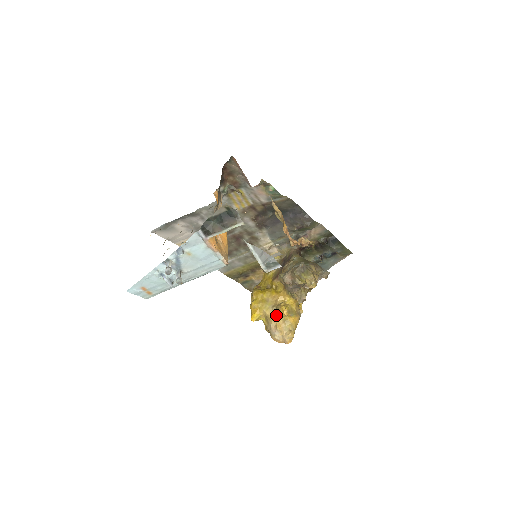
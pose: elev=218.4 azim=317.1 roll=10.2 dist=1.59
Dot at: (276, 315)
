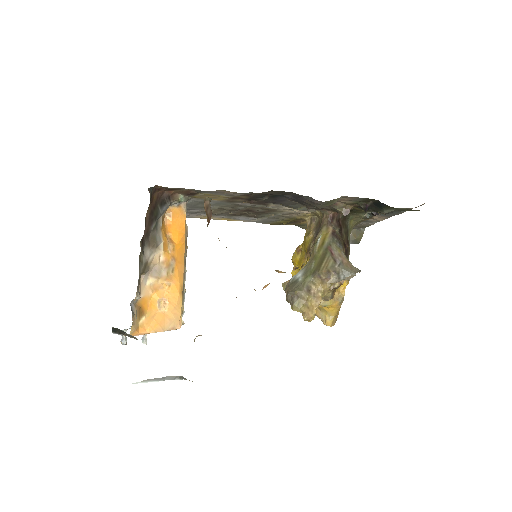
Dot at: occluded
